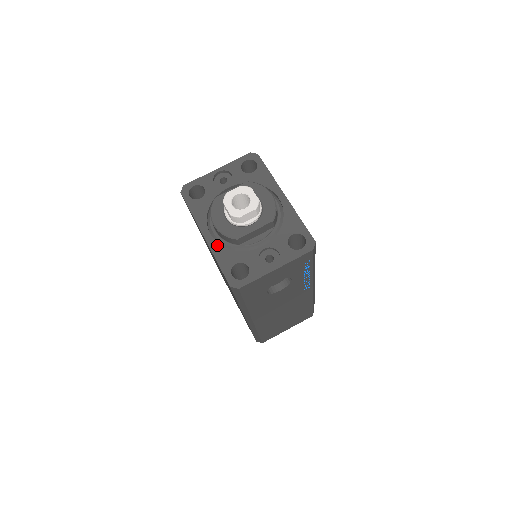
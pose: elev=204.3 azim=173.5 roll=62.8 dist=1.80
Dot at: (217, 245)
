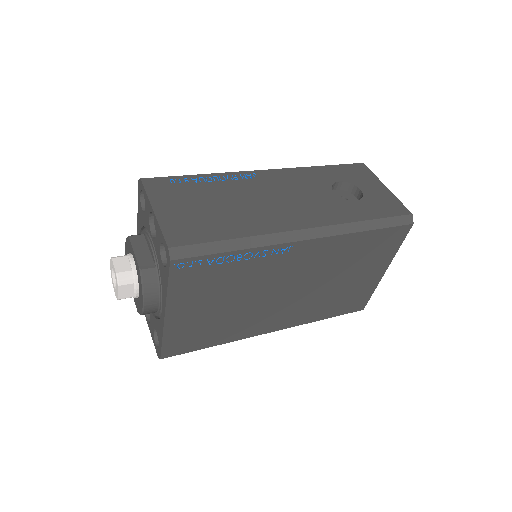
Dot at: occluded
